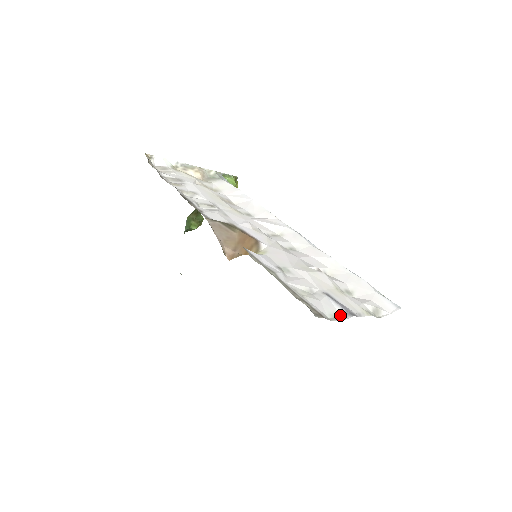
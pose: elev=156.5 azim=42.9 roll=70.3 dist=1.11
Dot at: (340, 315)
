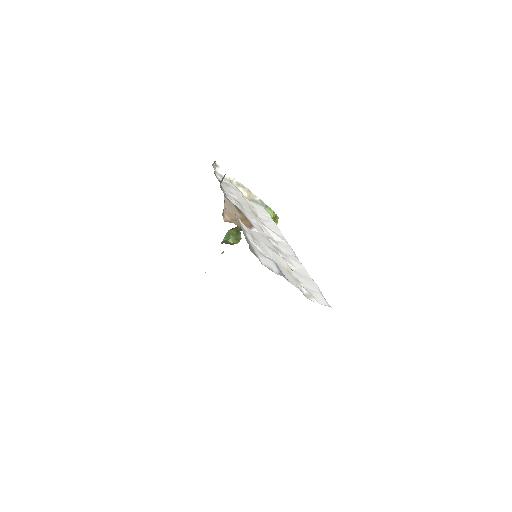
Dot at: (273, 271)
